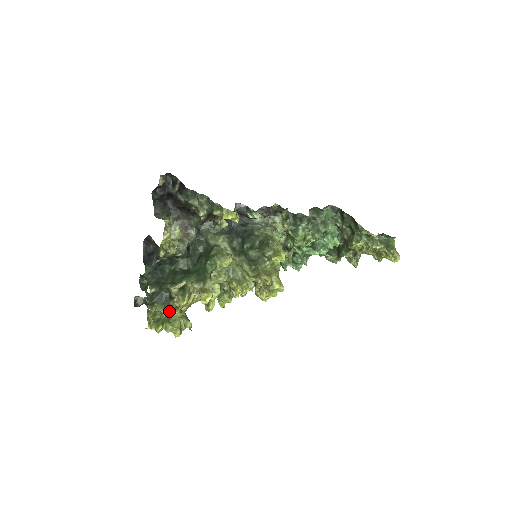
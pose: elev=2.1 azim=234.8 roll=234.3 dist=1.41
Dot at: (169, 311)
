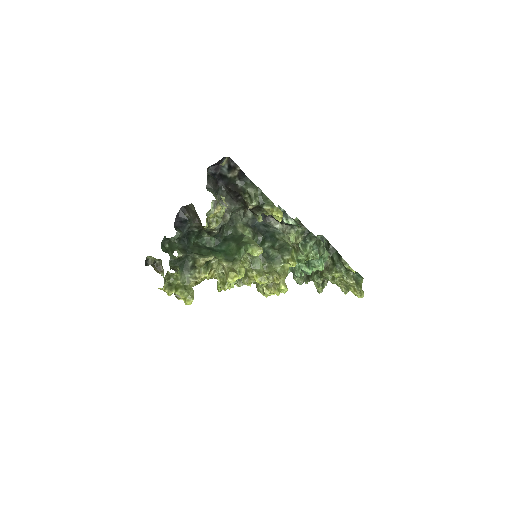
Dot at: (186, 279)
